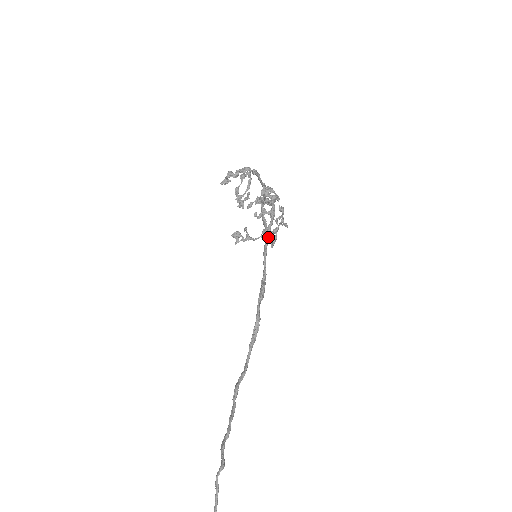
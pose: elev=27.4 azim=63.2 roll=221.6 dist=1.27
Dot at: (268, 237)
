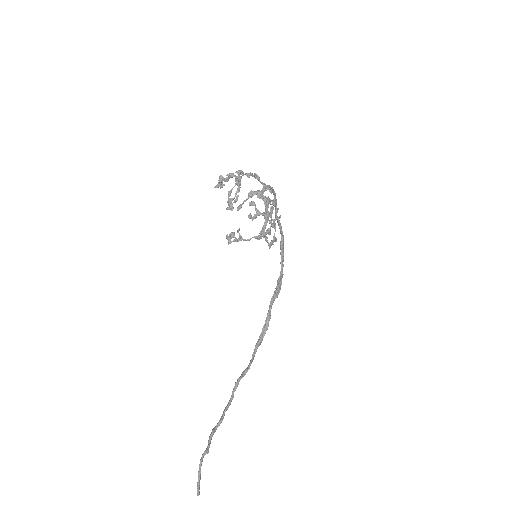
Dot at: (260, 238)
